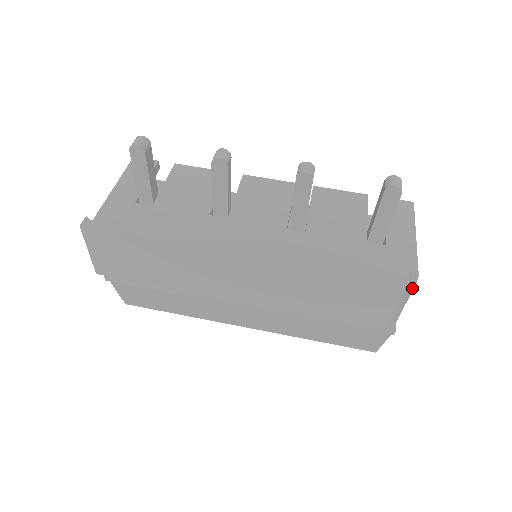
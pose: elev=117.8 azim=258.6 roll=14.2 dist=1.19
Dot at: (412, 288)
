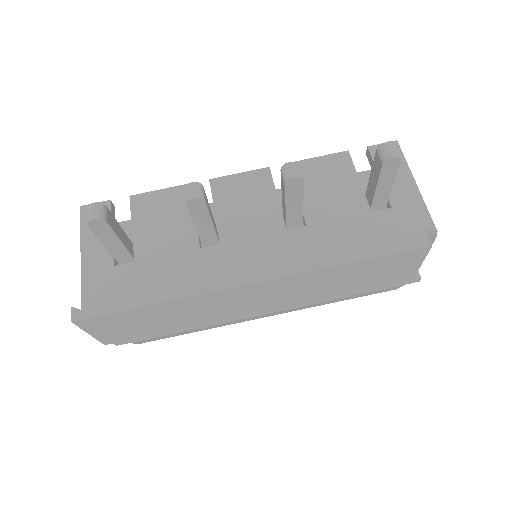
Dot at: (432, 242)
